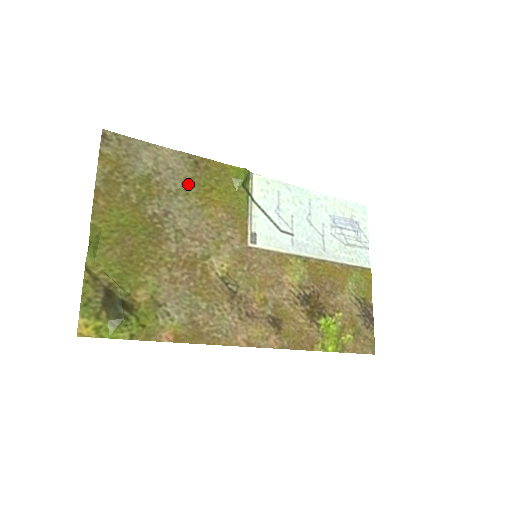
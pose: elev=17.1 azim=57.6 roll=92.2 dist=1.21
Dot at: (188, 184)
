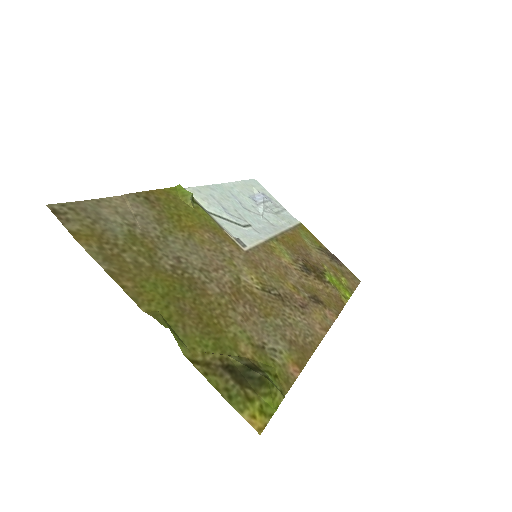
Dot at: (162, 222)
